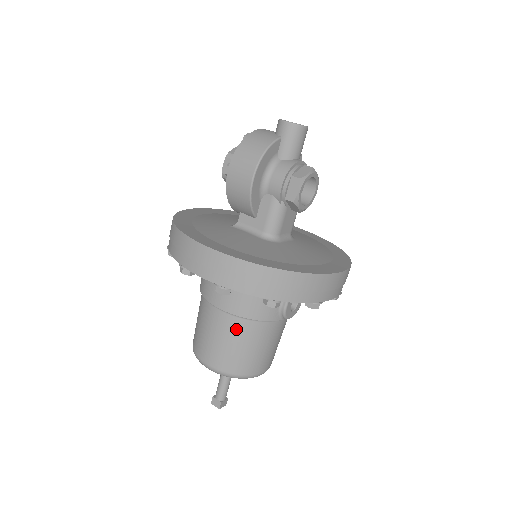
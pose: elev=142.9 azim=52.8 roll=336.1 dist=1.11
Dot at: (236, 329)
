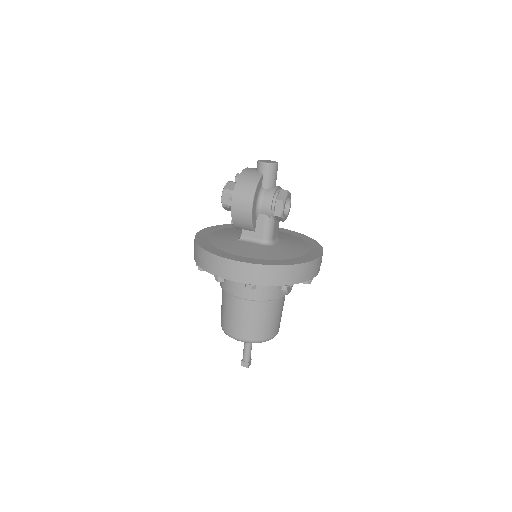
Dot at: (257, 309)
